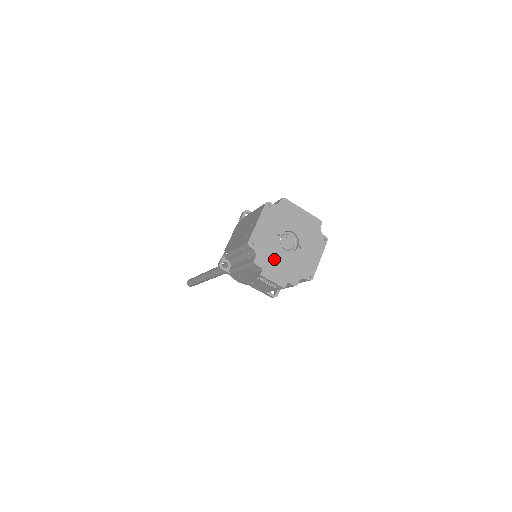
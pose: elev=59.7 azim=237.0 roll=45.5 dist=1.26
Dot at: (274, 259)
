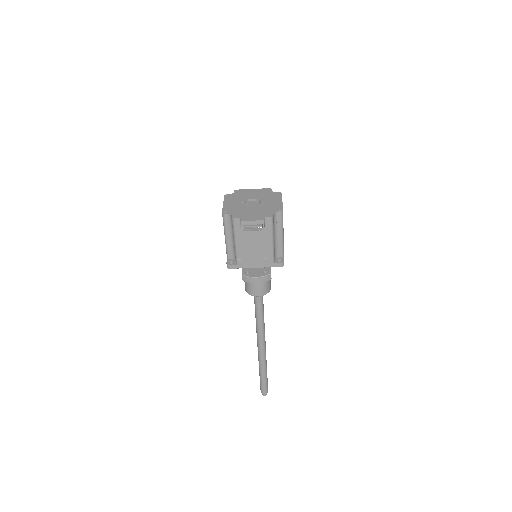
Dot at: (246, 212)
